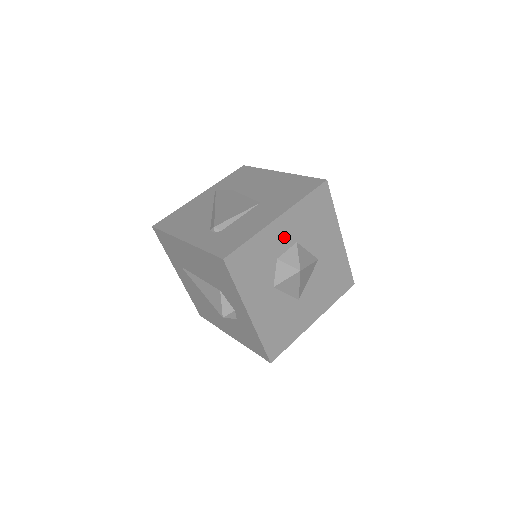
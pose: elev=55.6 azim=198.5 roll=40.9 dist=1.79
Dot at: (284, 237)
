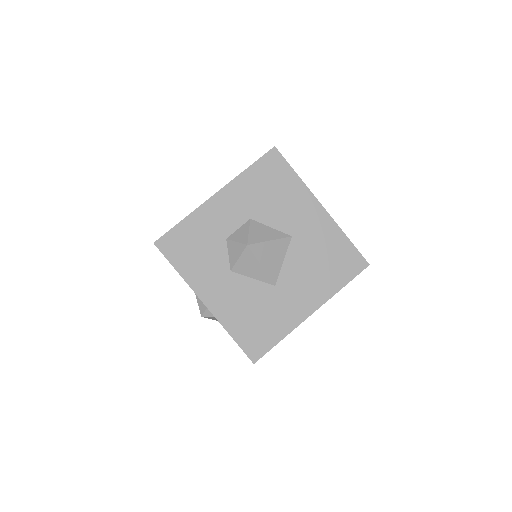
Dot at: (230, 214)
